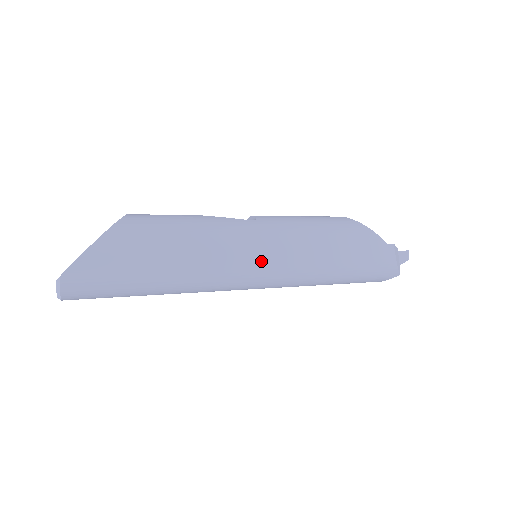
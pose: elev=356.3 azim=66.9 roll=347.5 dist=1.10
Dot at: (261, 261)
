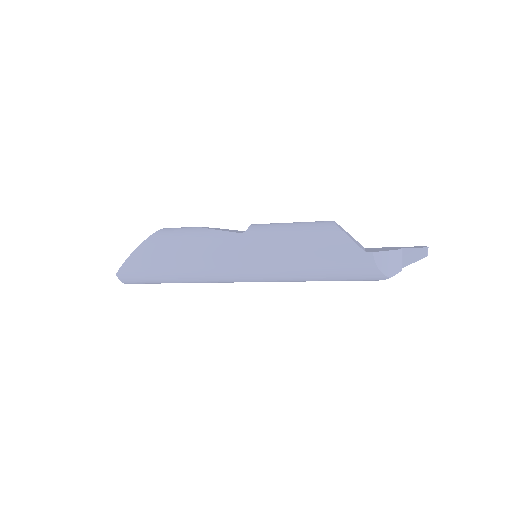
Dot at: (242, 267)
